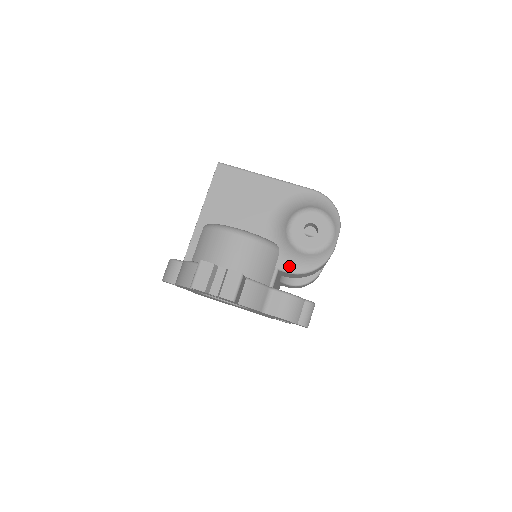
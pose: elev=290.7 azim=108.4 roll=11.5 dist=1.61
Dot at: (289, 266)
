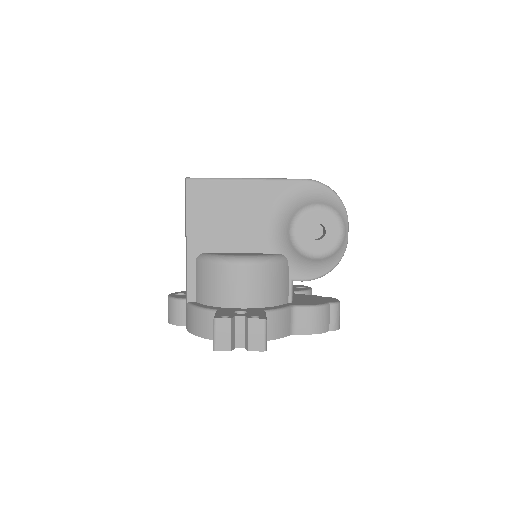
Dot at: (303, 274)
